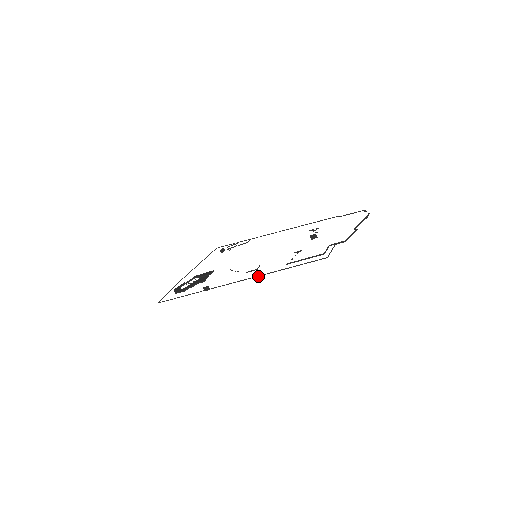
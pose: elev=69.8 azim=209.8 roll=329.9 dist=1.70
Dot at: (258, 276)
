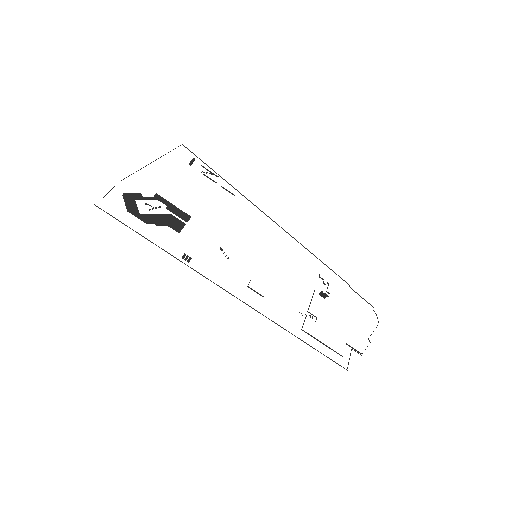
Dot at: (268, 318)
